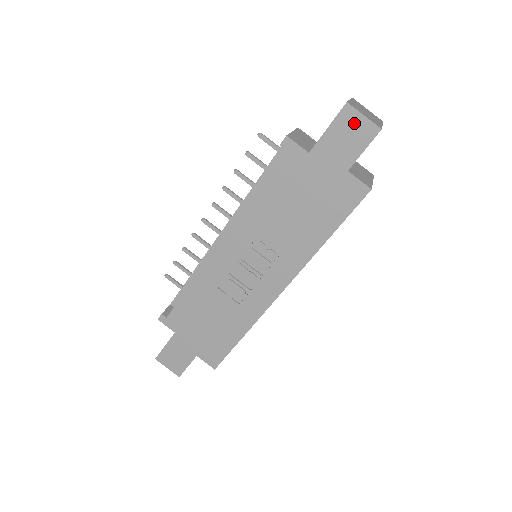
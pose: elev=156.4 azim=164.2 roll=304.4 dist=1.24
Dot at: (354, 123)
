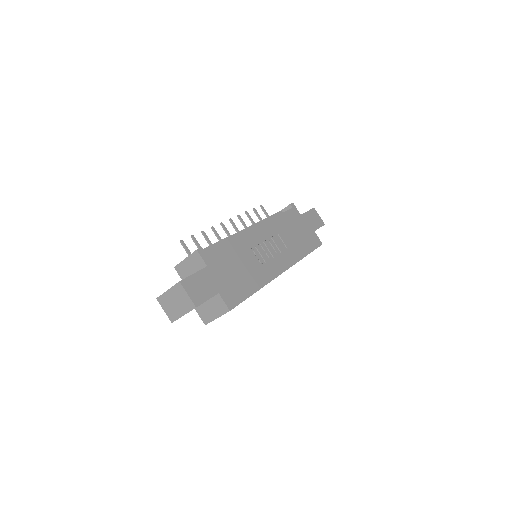
Dot at: (316, 216)
